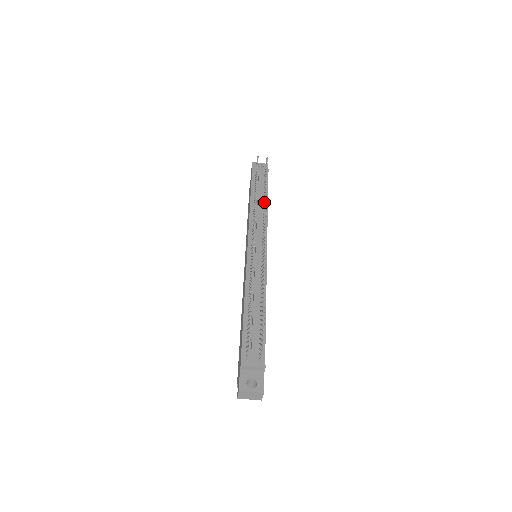
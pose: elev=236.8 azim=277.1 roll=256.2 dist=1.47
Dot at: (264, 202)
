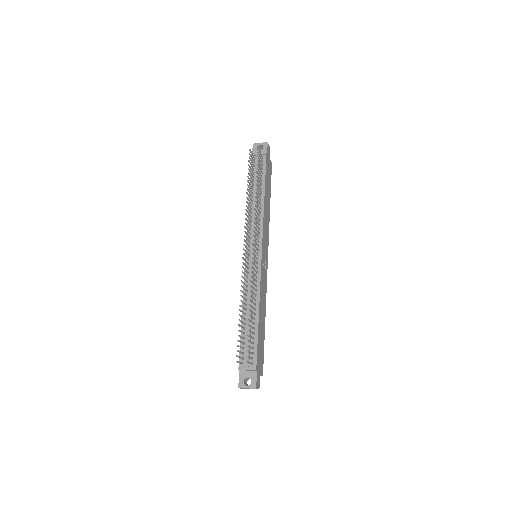
Dot at: (258, 201)
